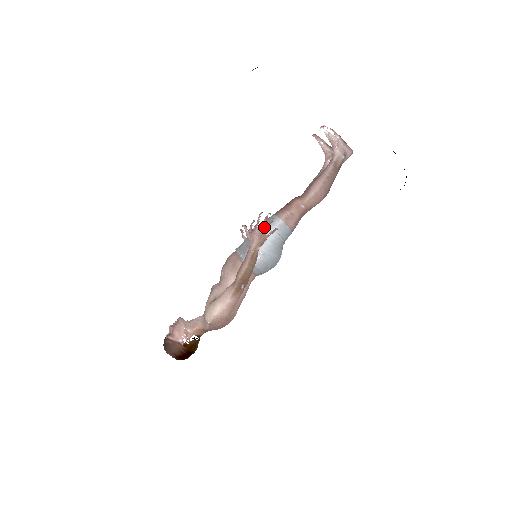
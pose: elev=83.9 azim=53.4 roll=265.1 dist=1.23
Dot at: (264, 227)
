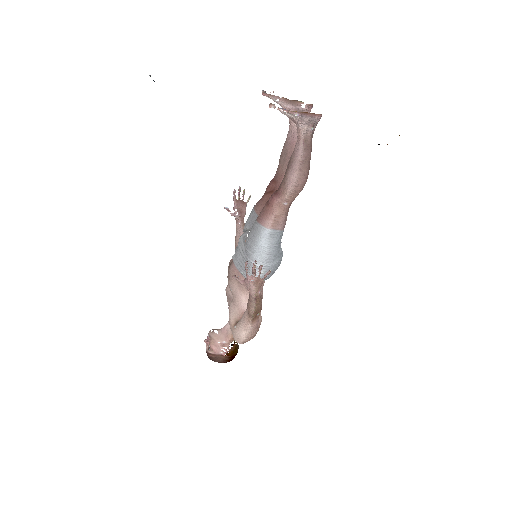
Dot at: (253, 242)
